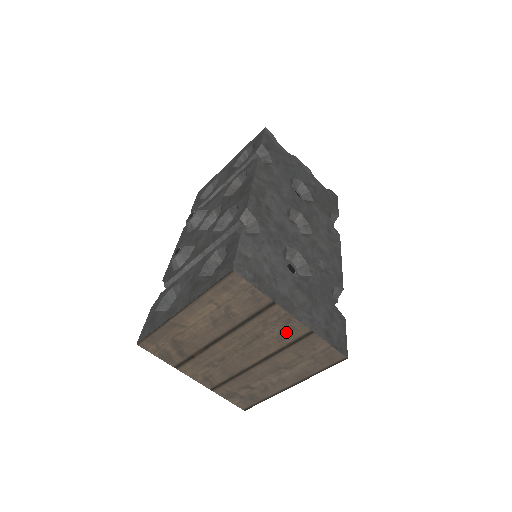
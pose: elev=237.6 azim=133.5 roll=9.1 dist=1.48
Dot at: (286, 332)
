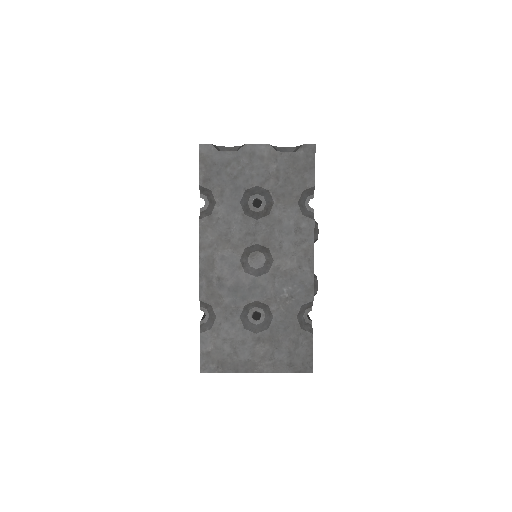
Dot at: occluded
